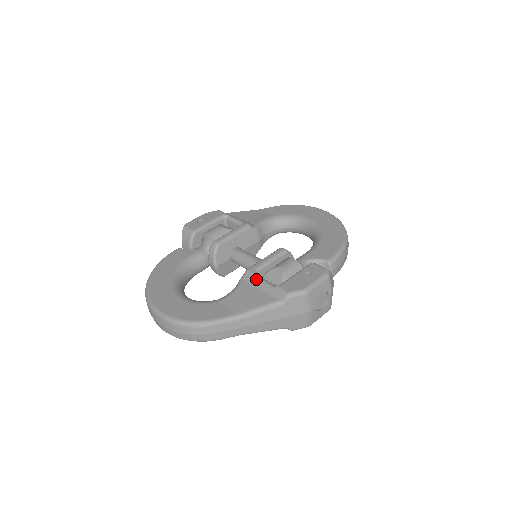
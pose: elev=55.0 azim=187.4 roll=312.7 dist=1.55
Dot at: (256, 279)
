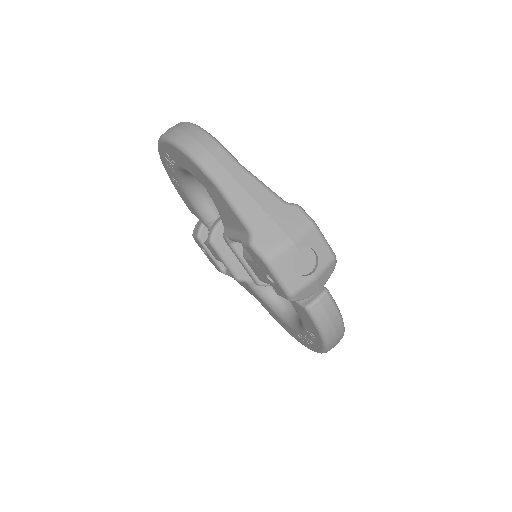
Dot at: occluded
